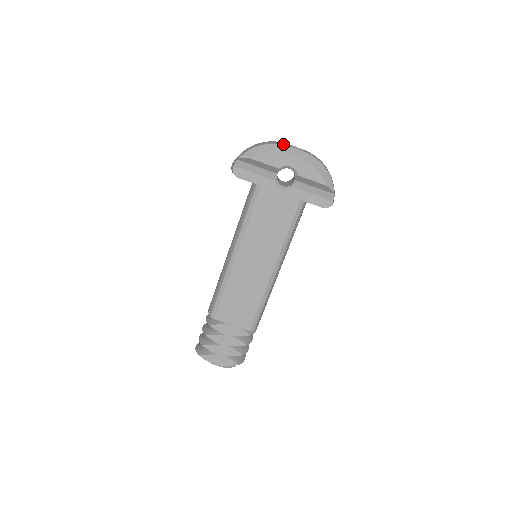
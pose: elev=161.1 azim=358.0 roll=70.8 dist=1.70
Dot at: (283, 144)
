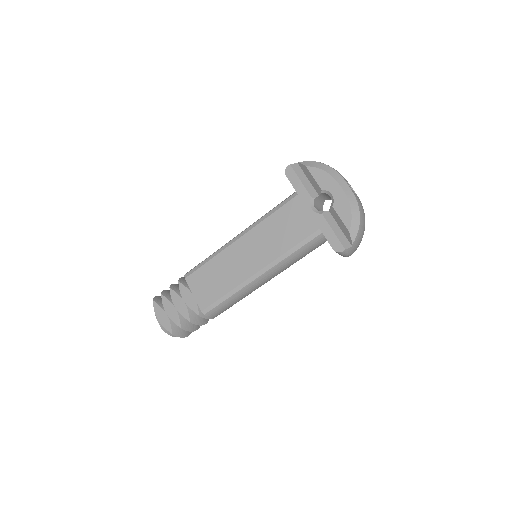
Dot at: occluded
